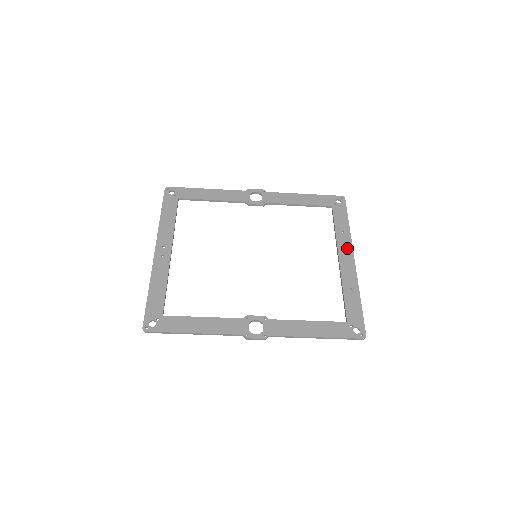
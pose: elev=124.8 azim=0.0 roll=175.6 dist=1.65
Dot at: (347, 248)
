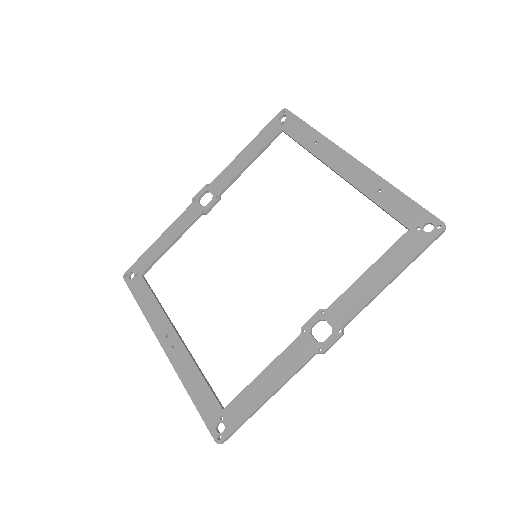
Dot at: (334, 154)
